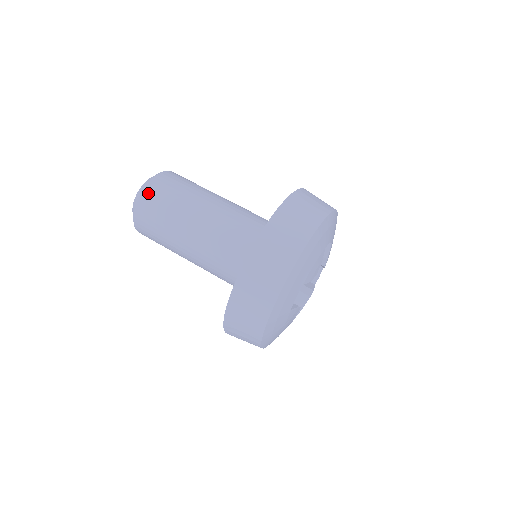
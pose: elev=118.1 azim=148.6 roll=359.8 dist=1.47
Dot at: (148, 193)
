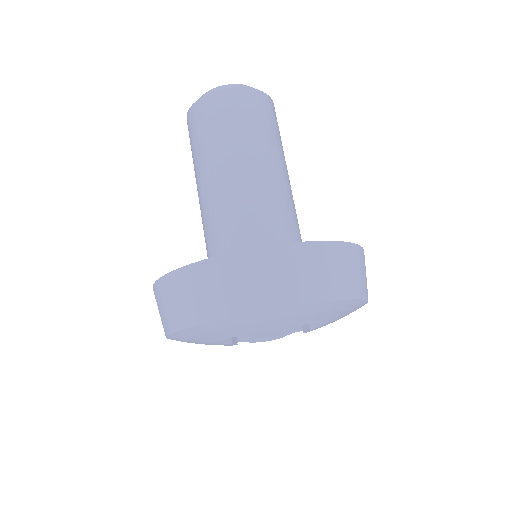
Dot at: (216, 98)
